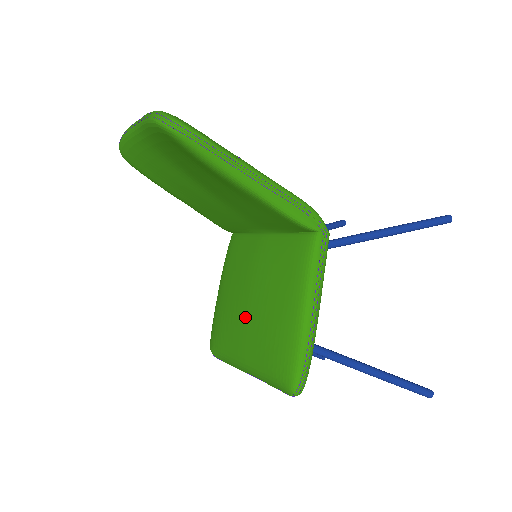
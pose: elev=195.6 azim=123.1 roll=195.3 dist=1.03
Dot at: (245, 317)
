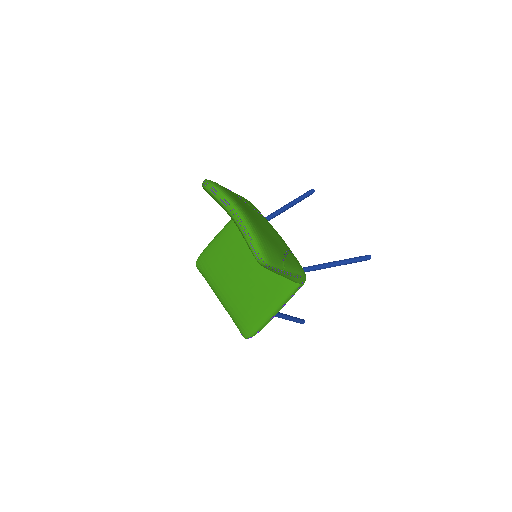
Dot at: (233, 281)
